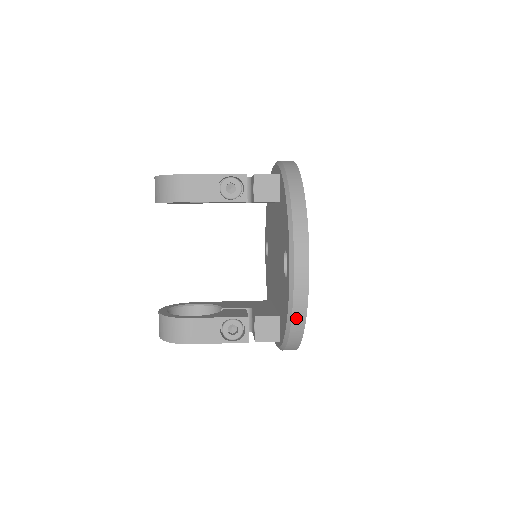
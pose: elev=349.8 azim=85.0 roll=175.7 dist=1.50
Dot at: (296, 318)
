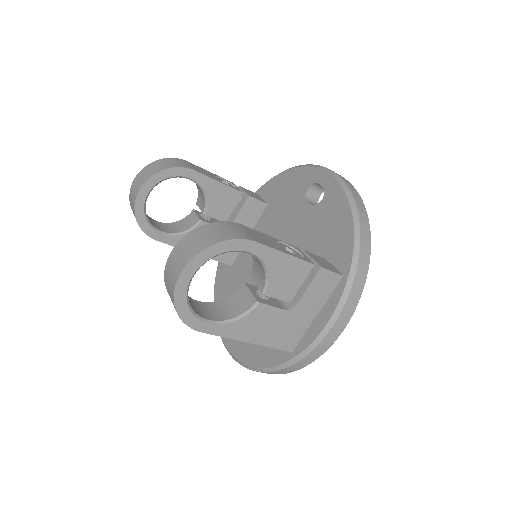
Dot at: (358, 205)
